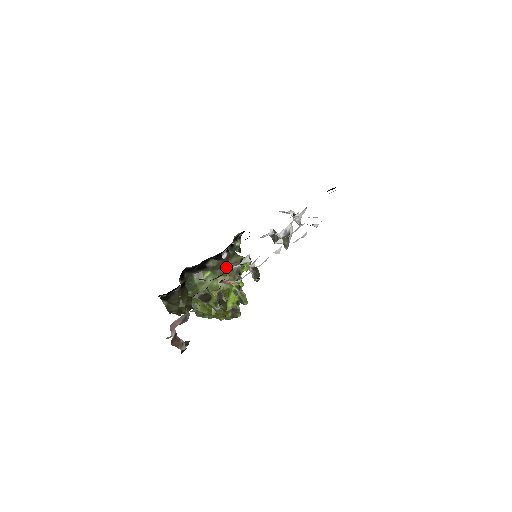
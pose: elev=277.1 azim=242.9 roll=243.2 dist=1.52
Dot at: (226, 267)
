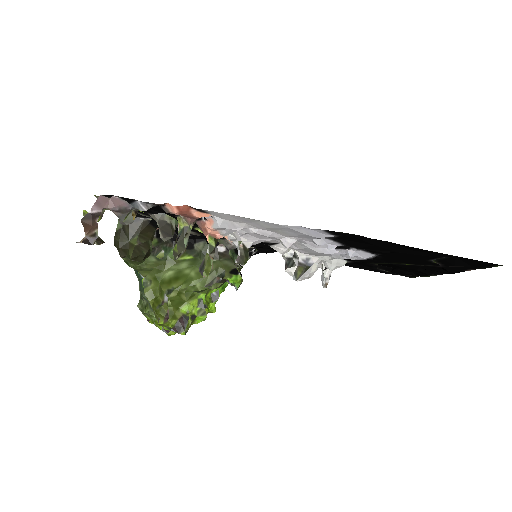
Dot at: (213, 262)
